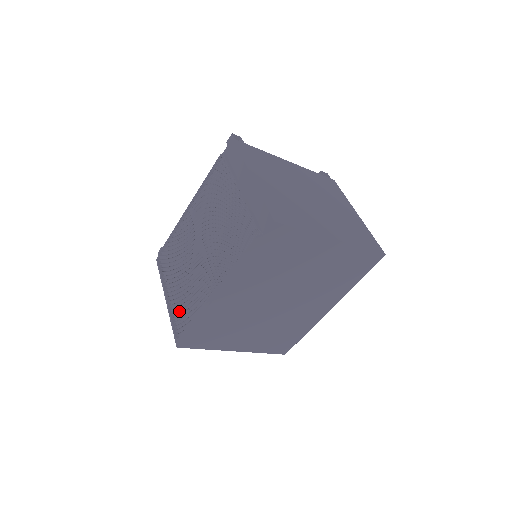
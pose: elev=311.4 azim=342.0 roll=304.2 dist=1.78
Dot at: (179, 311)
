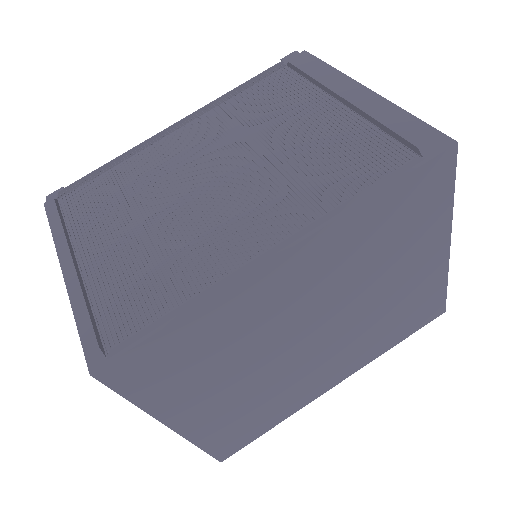
Dot at: (120, 290)
